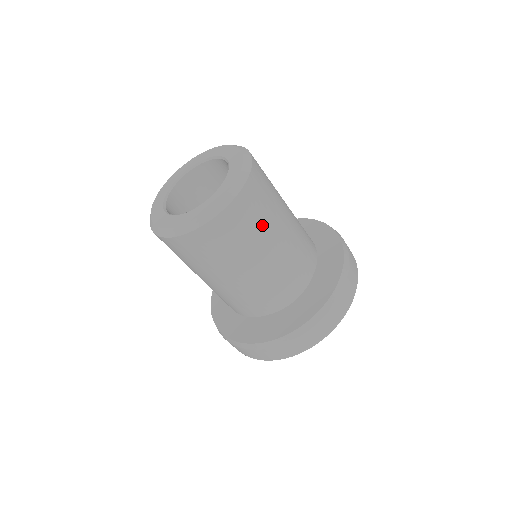
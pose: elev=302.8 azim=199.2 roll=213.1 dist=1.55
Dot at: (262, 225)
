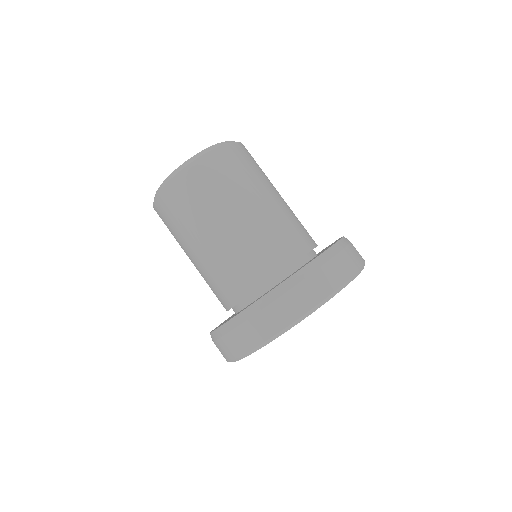
Dot at: (262, 174)
